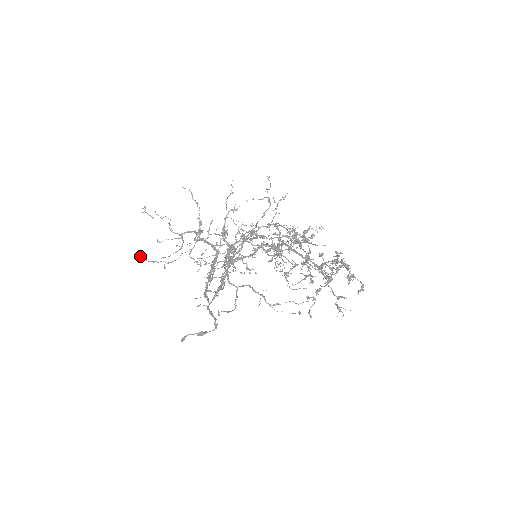
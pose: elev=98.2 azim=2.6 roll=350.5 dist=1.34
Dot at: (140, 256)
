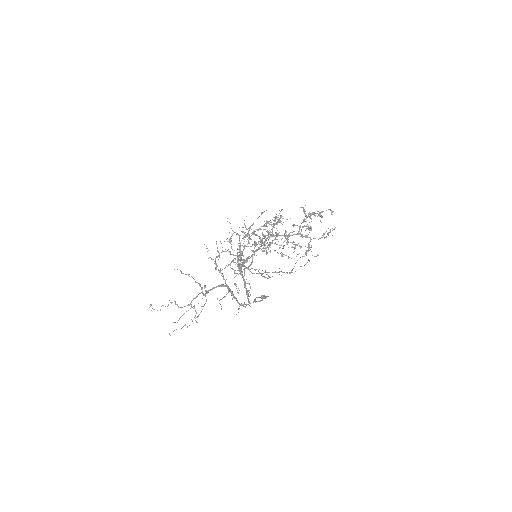
Dot at: occluded
